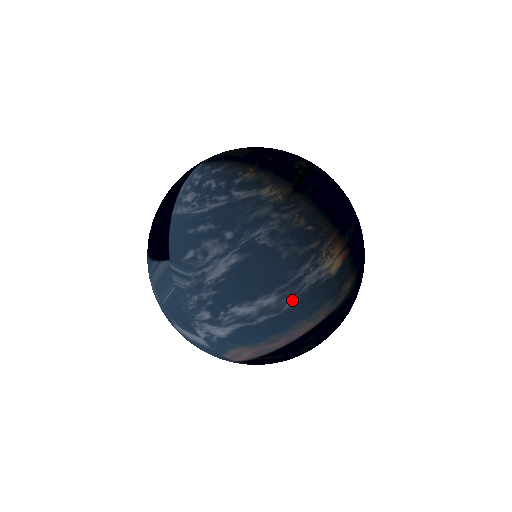
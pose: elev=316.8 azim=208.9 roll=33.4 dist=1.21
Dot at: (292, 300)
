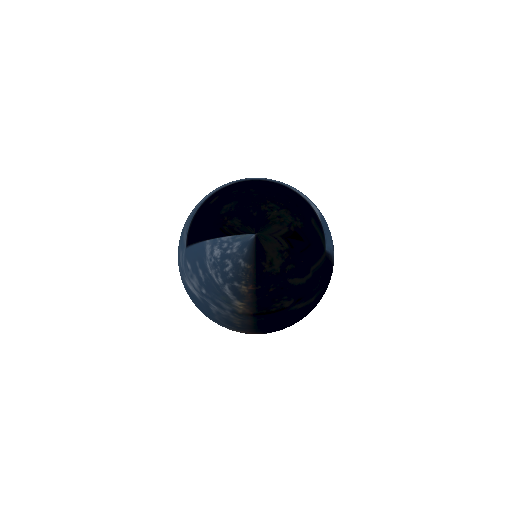
Dot at: occluded
